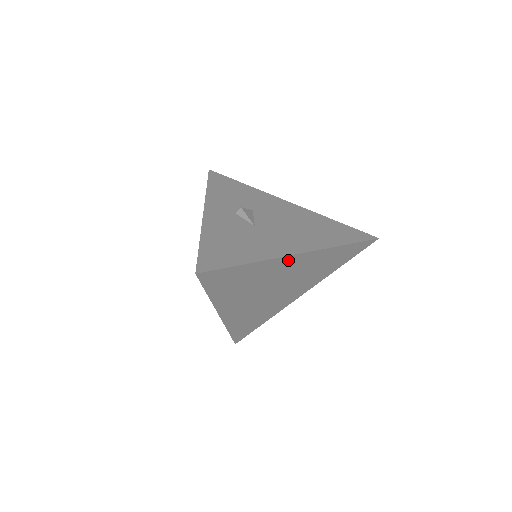
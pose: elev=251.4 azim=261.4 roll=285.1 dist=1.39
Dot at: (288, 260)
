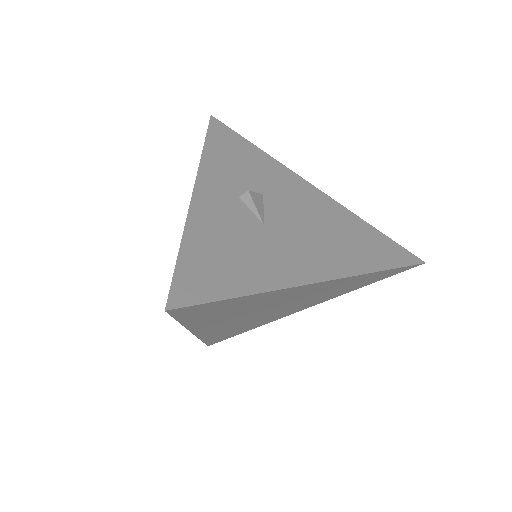
Dot at: (303, 287)
